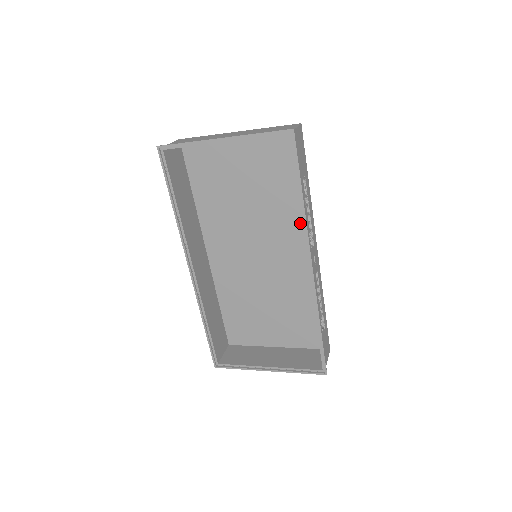
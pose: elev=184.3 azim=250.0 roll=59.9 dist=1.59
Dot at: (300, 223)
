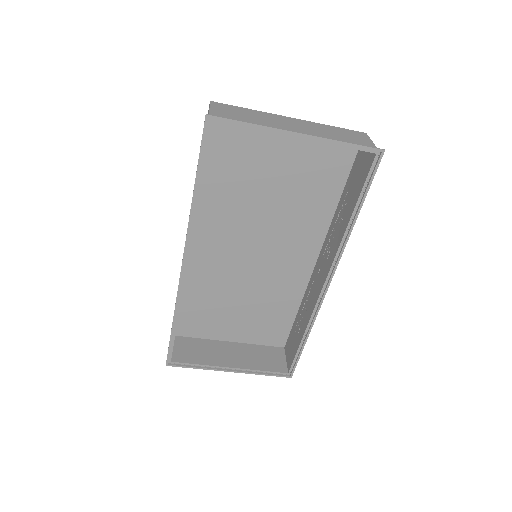
Dot at: (315, 231)
